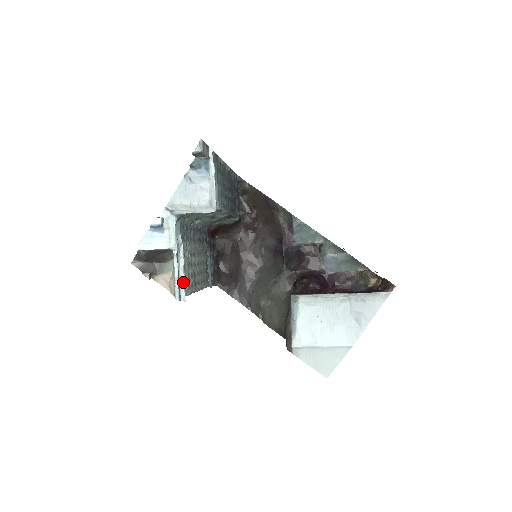
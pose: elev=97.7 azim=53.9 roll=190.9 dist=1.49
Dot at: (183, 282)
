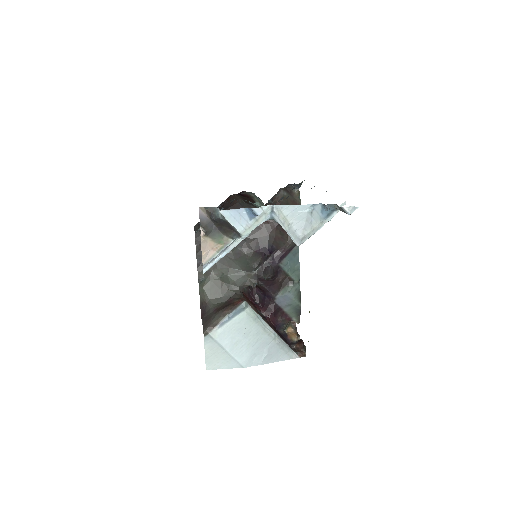
Dot at: occluded
